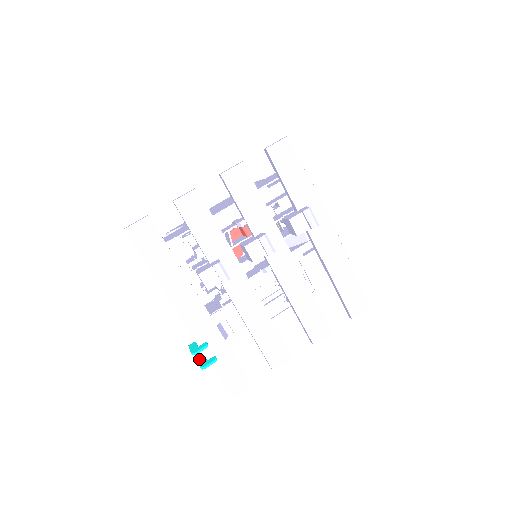
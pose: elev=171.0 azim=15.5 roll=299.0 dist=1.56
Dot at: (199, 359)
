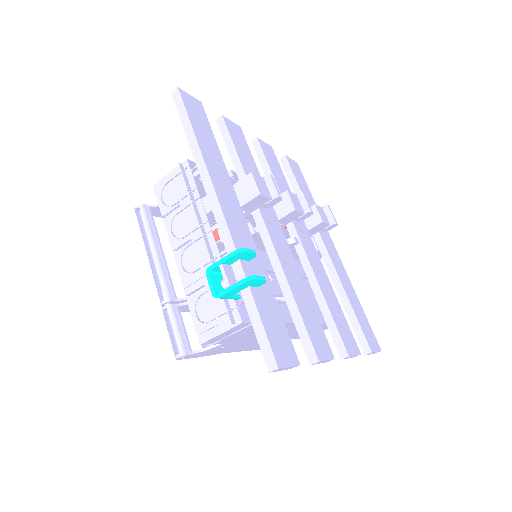
Dot at: (230, 282)
